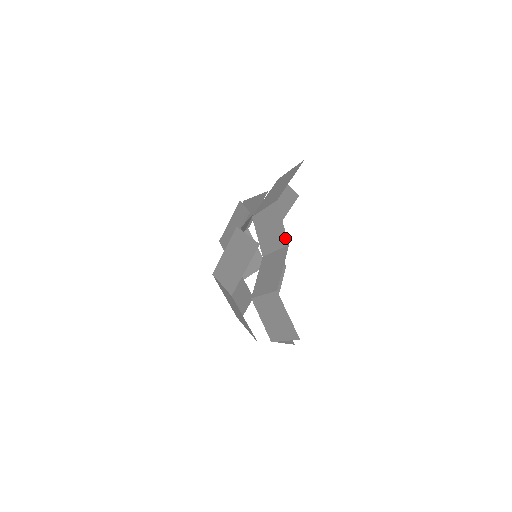
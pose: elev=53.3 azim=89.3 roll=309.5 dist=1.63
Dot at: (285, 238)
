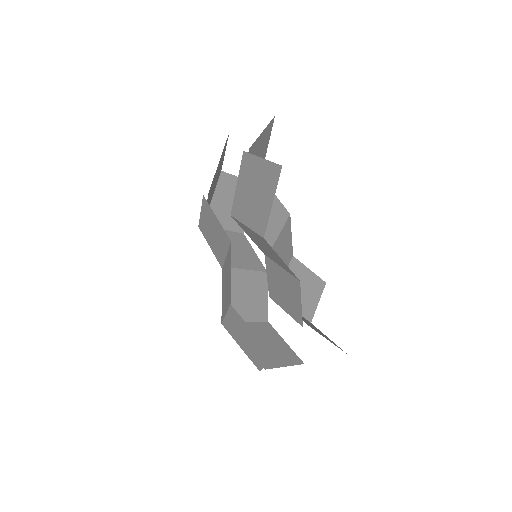
Dot at: (292, 273)
